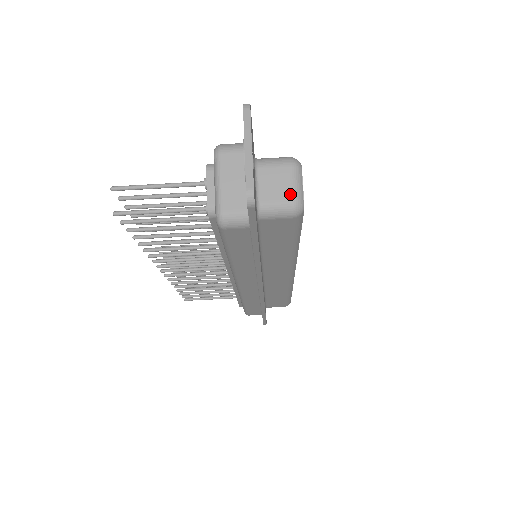
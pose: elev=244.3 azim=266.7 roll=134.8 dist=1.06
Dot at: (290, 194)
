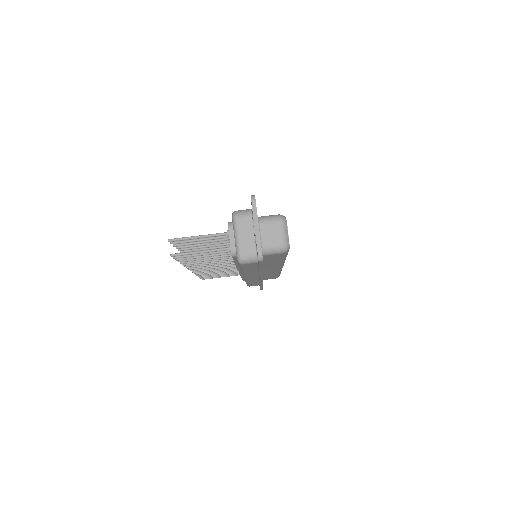
Dot at: (281, 241)
